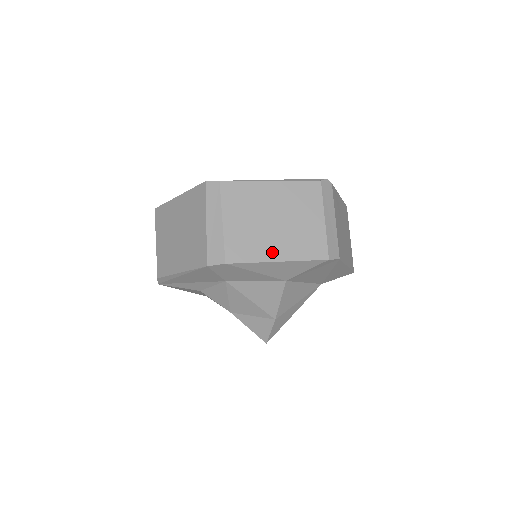
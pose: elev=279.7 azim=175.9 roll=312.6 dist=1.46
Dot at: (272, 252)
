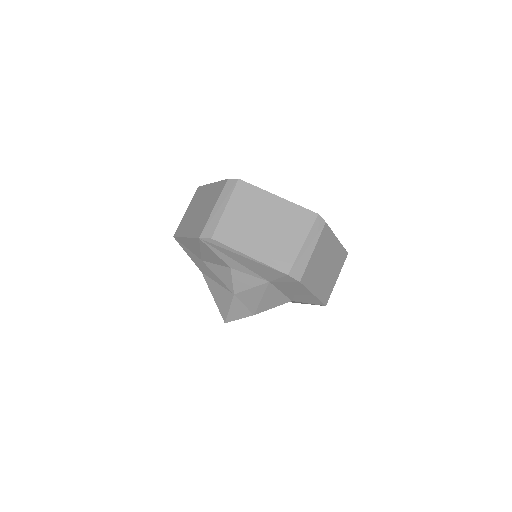
Dot at: (315, 287)
